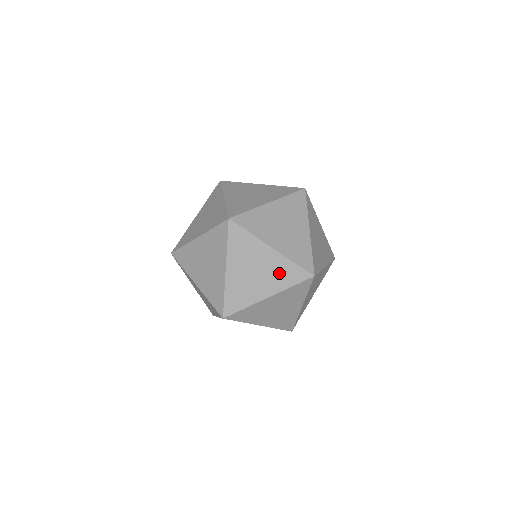
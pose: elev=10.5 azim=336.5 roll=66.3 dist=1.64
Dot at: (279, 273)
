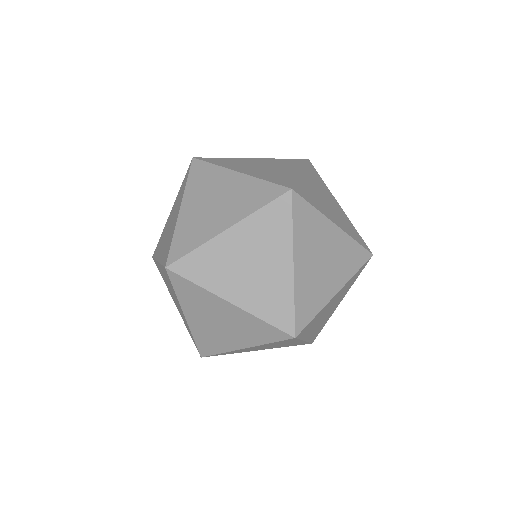
Dot at: (244, 197)
